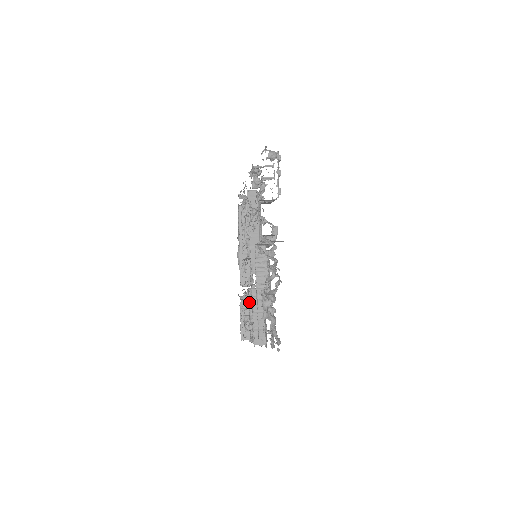
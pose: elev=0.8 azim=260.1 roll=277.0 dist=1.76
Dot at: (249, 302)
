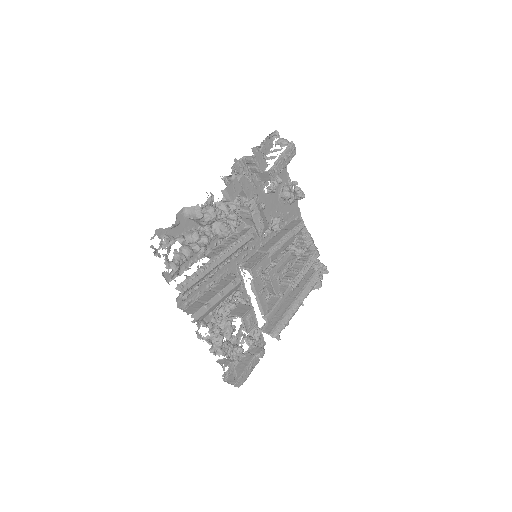
Dot at: (227, 300)
